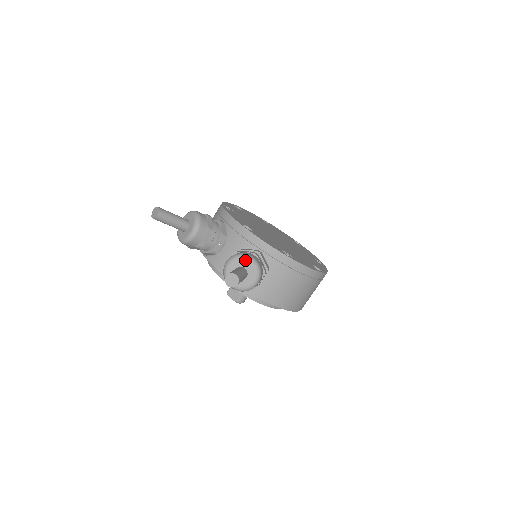
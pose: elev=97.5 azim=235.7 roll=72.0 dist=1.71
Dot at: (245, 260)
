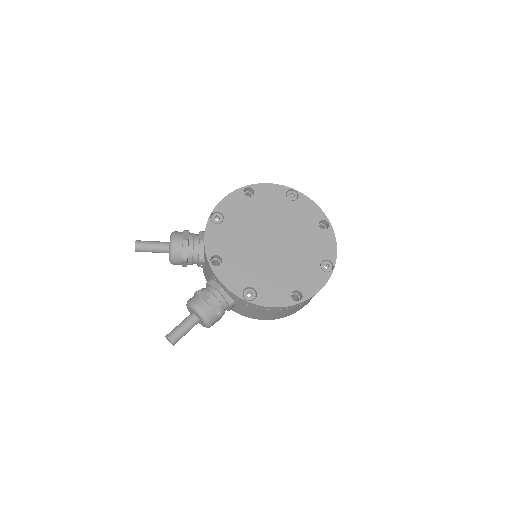
Dot at: (194, 311)
